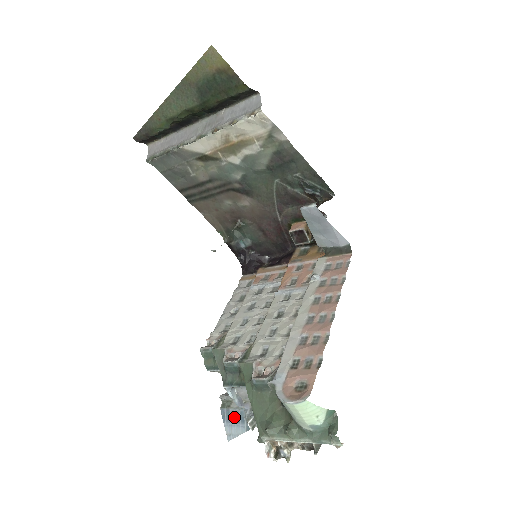
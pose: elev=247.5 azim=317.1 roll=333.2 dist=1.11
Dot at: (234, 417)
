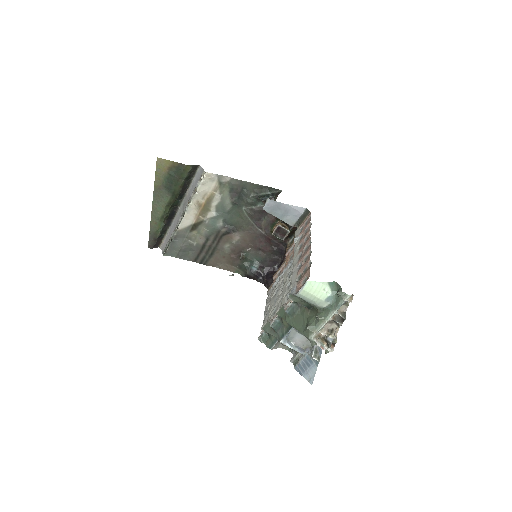
Dot at: (305, 365)
